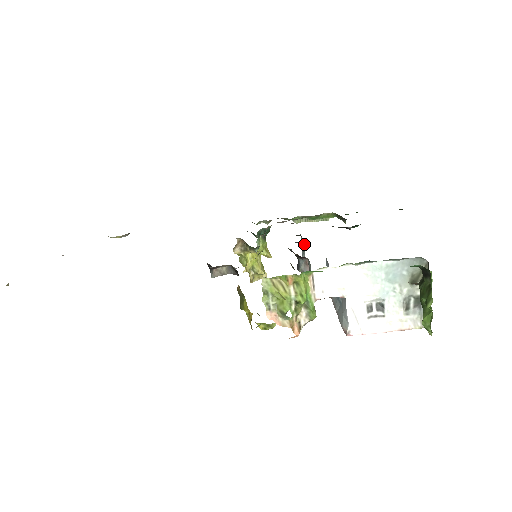
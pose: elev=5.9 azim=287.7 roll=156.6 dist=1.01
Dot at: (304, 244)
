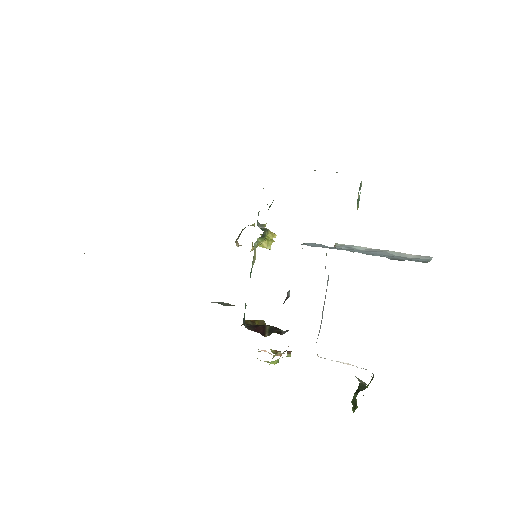
Dot at: occluded
